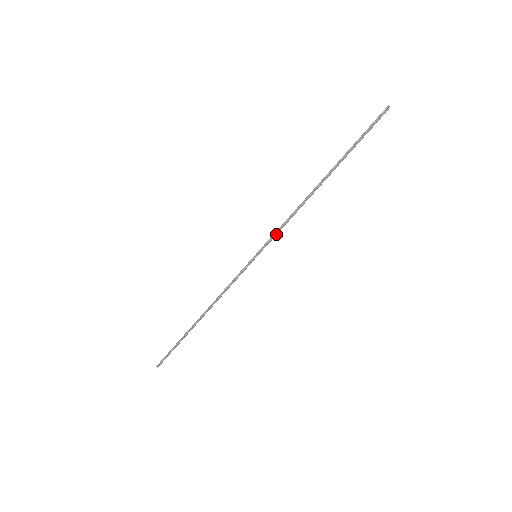
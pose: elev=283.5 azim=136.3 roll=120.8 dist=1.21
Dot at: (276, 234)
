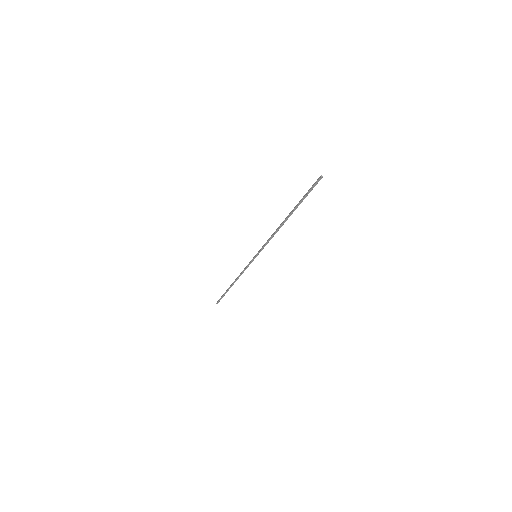
Dot at: occluded
